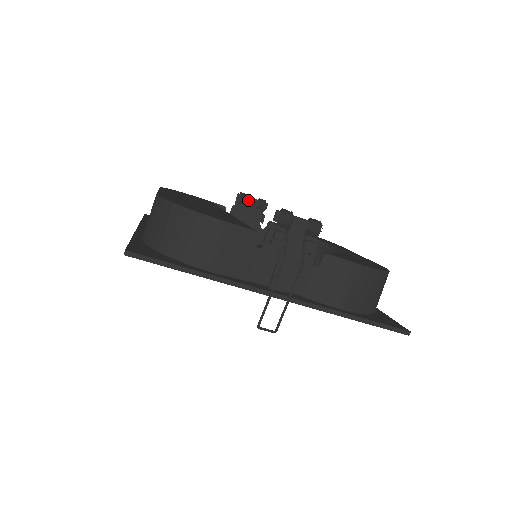
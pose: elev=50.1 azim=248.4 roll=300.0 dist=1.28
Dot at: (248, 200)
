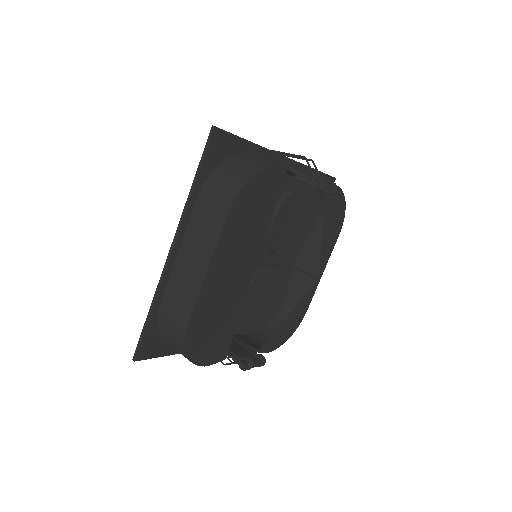
Dot at: occluded
